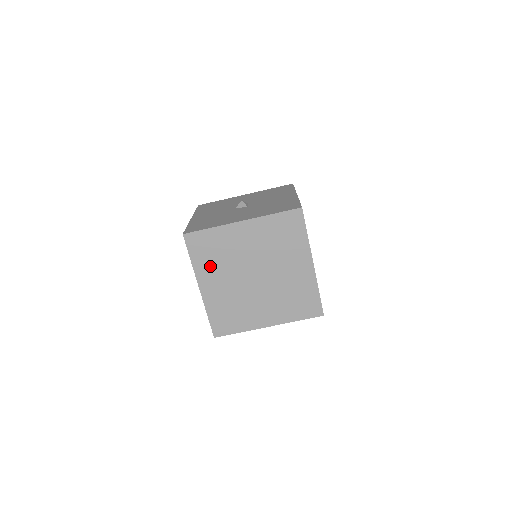
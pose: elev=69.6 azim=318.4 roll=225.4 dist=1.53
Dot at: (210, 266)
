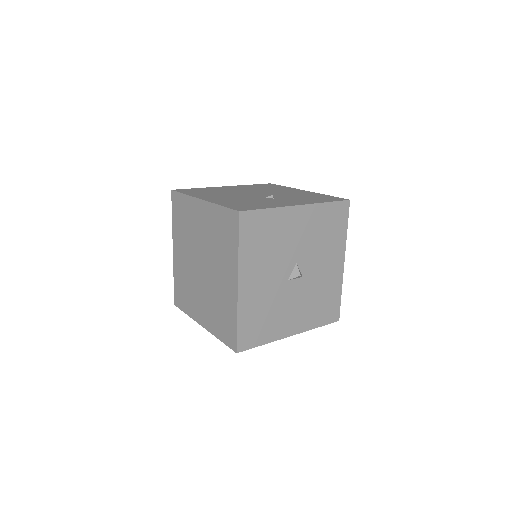
Dot at: (191, 302)
